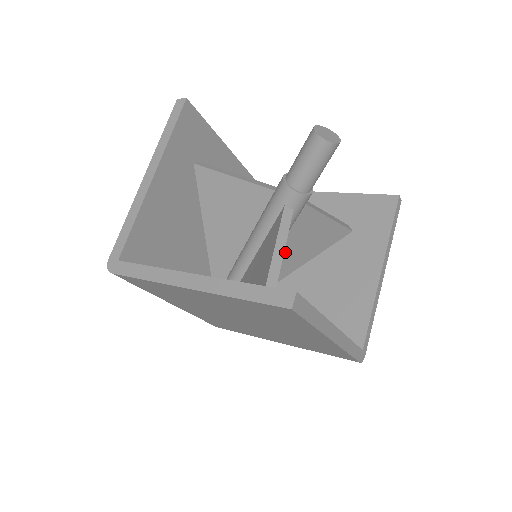
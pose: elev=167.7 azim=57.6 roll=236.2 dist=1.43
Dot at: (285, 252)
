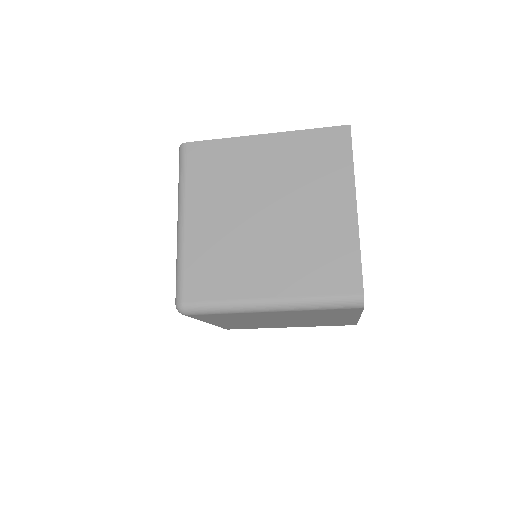
Dot at: occluded
